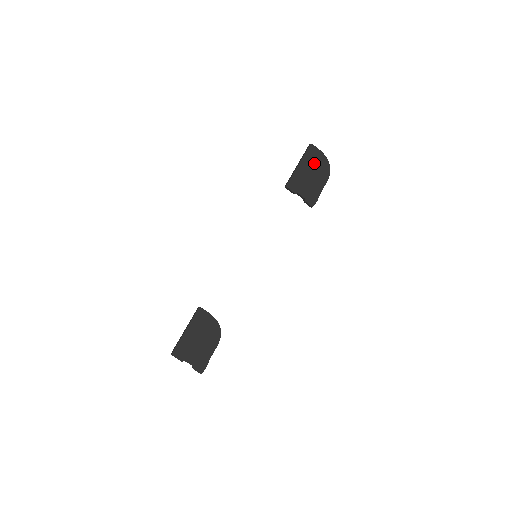
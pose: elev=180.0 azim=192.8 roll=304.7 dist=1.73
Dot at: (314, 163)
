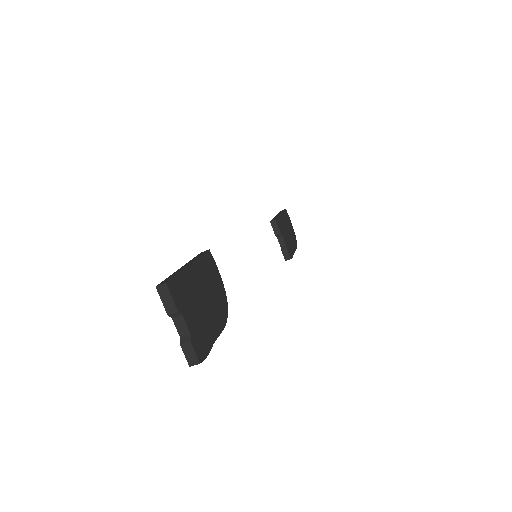
Dot at: (288, 225)
